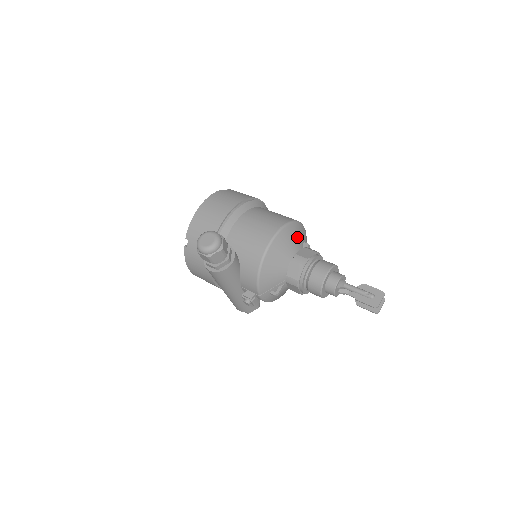
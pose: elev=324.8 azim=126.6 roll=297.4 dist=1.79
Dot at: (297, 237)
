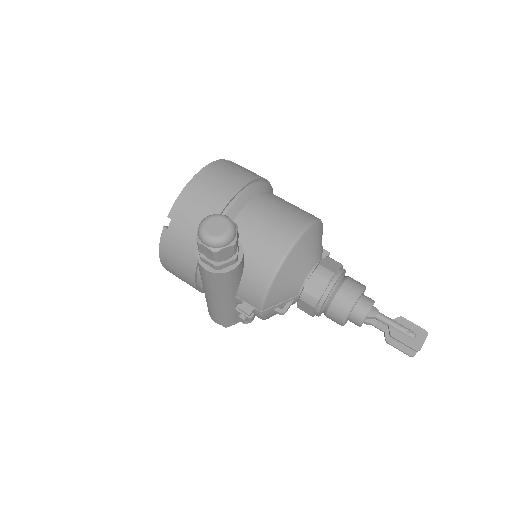
Dot at: (320, 241)
